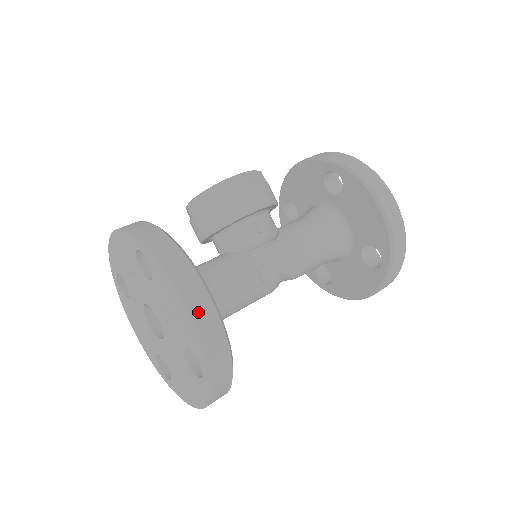
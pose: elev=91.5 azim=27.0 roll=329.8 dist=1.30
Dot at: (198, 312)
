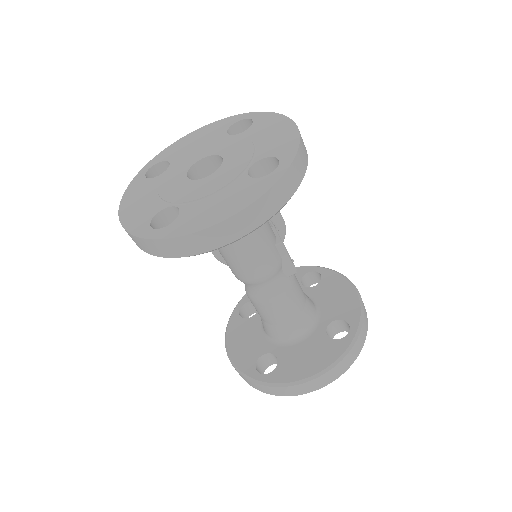
Dot at: occluded
